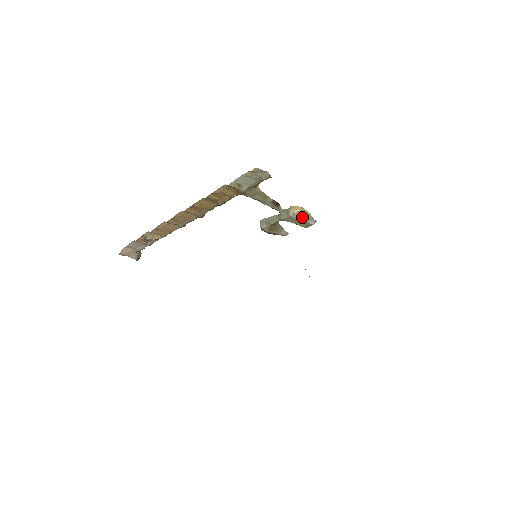
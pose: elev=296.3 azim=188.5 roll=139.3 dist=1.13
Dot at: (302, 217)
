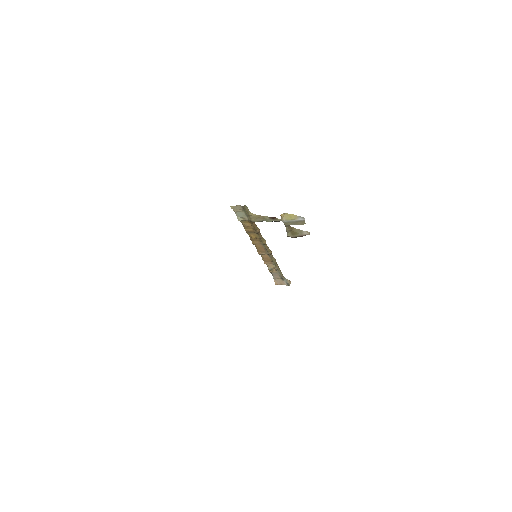
Dot at: (290, 219)
